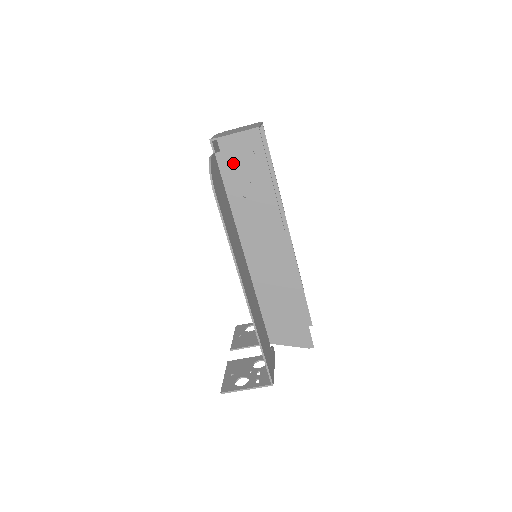
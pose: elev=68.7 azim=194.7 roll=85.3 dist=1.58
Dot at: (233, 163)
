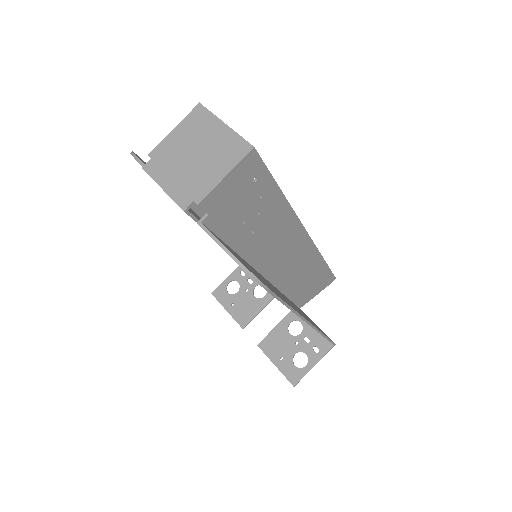
Dot at: (230, 213)
